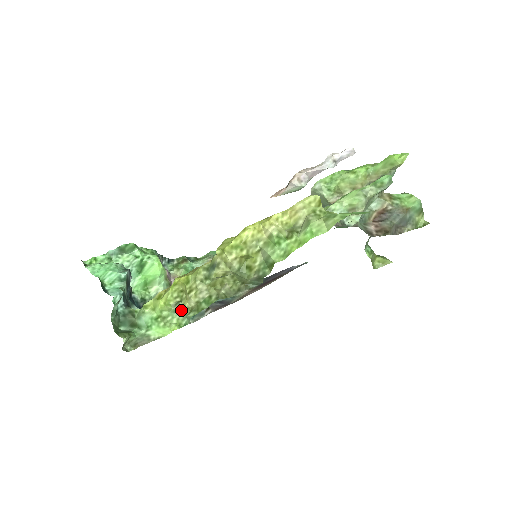
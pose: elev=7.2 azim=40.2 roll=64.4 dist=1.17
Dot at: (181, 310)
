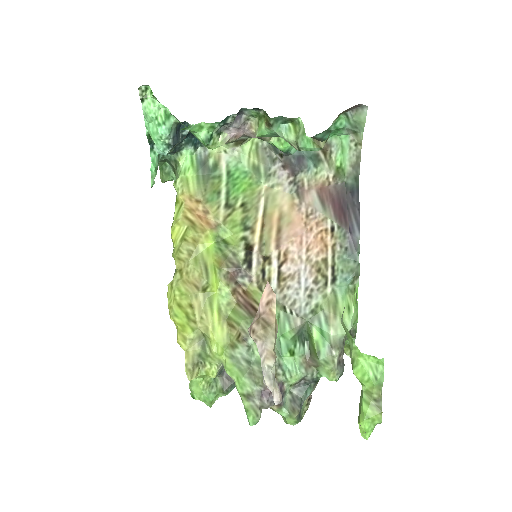
Dot at: occluded
